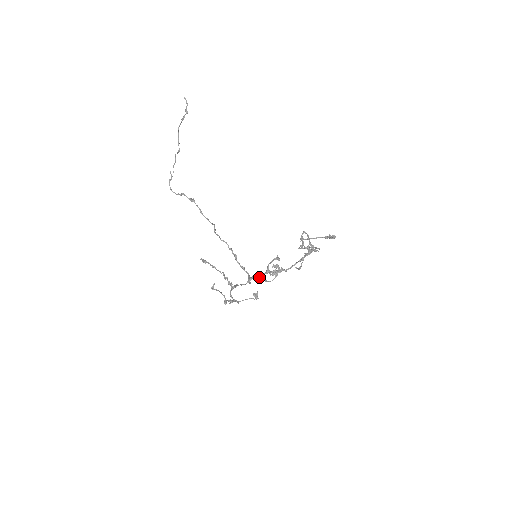
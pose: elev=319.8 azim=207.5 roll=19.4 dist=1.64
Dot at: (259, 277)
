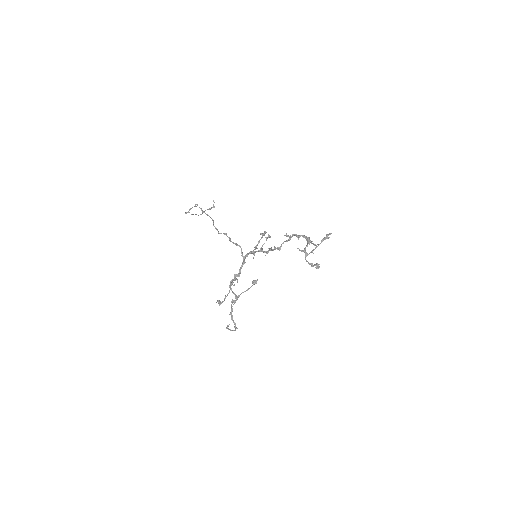
Dot at: (251, 251)
